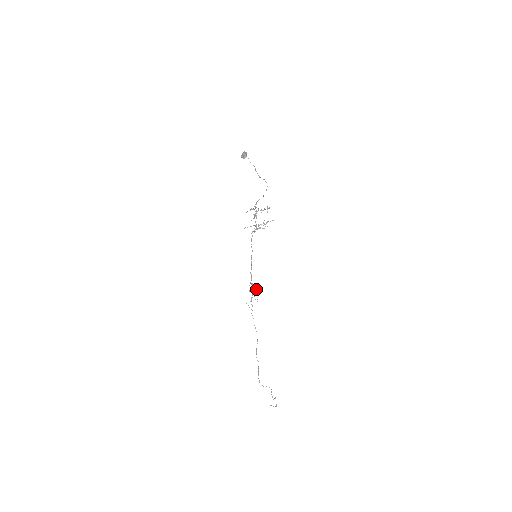
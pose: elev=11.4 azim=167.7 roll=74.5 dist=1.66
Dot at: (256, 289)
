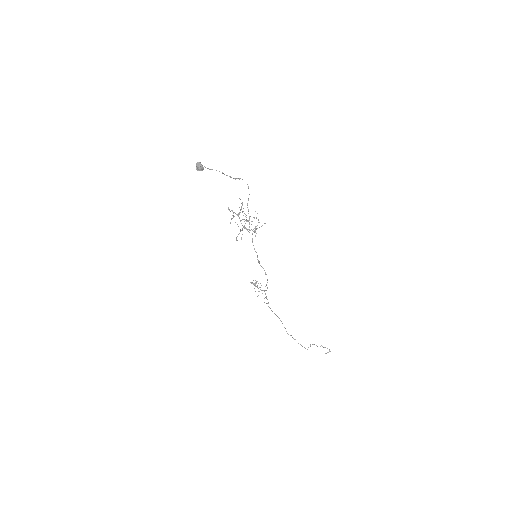
Dot at: (253, 284)
